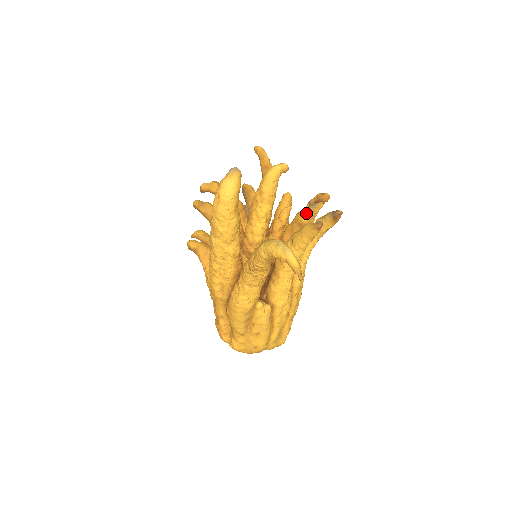
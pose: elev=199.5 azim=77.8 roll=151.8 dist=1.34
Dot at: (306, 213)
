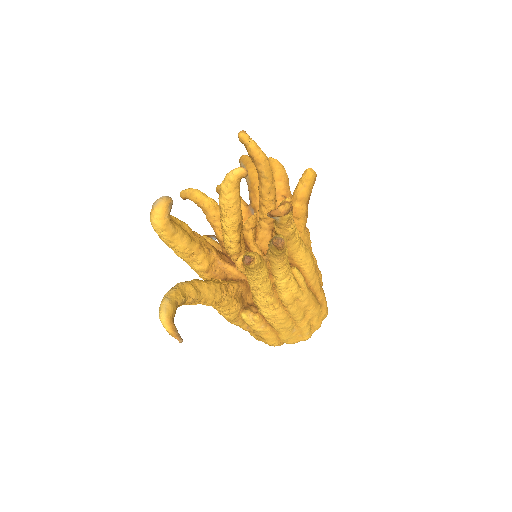
Dot at: (275, 223)
